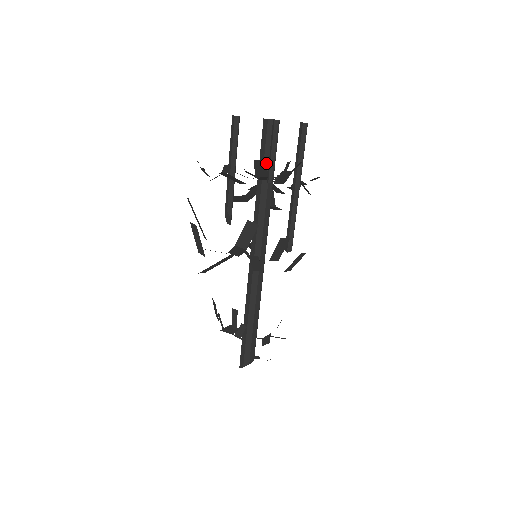
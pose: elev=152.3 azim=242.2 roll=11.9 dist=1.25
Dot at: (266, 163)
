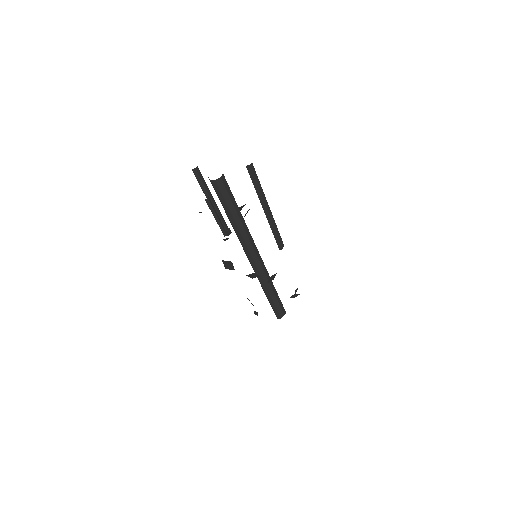
Dot at: occluded
